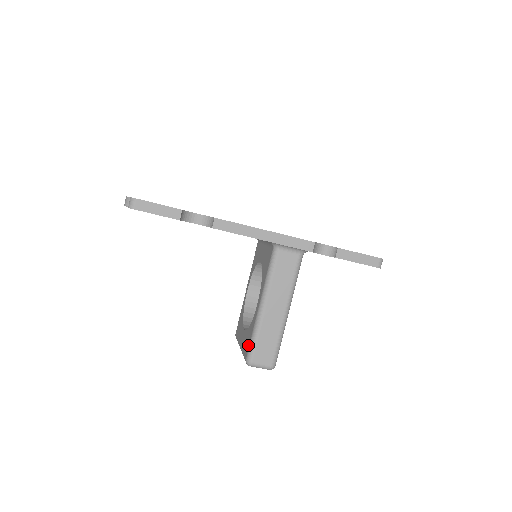
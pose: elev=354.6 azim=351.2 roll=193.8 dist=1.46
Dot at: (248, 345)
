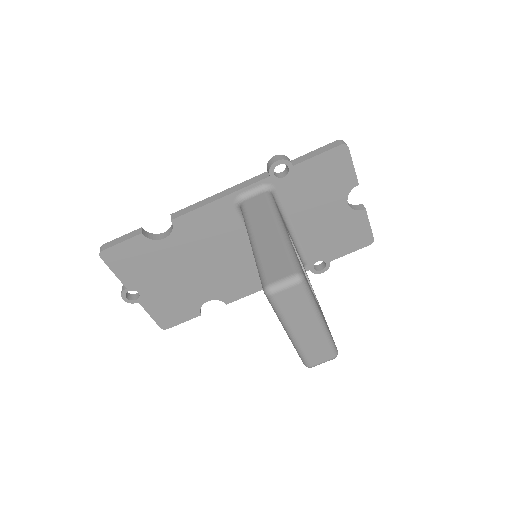
Dot at: occluded
